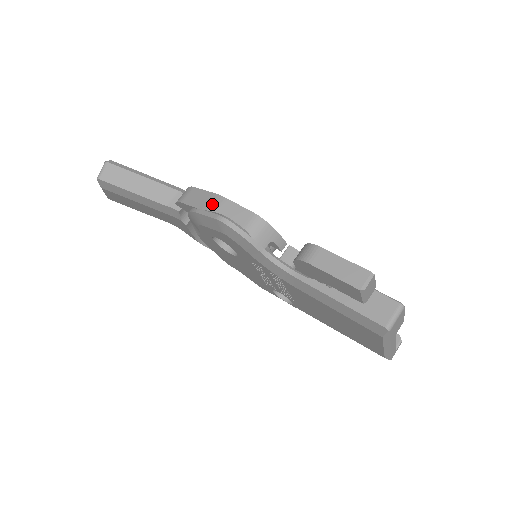
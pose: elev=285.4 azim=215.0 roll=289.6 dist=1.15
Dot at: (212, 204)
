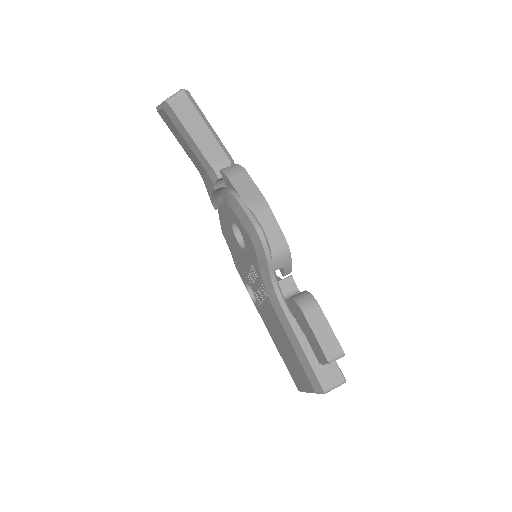
Dot at: (256, 205)
